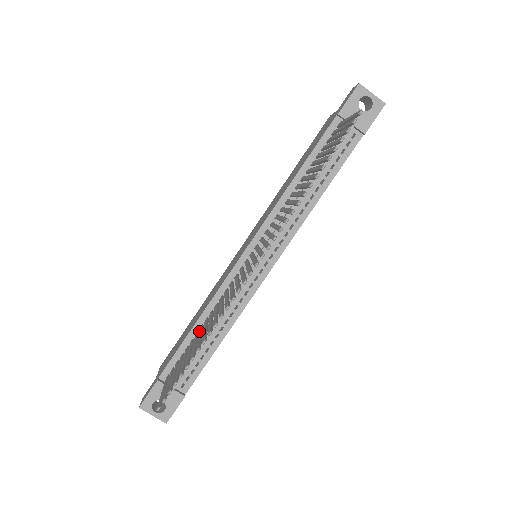
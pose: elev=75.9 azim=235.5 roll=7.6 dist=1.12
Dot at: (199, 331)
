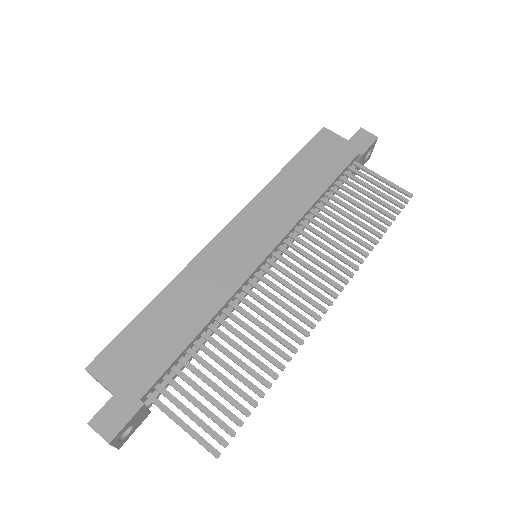
Dot at: (213, 343)
